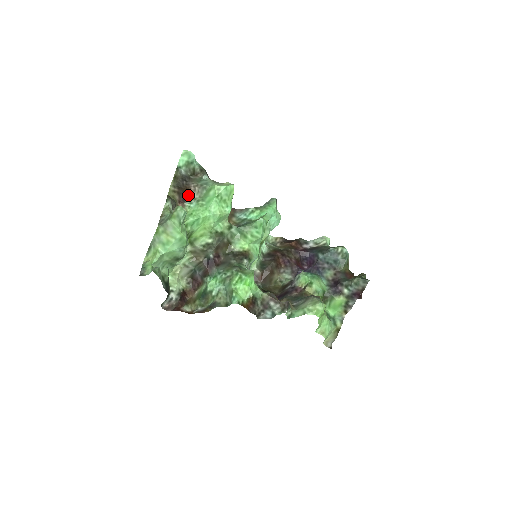
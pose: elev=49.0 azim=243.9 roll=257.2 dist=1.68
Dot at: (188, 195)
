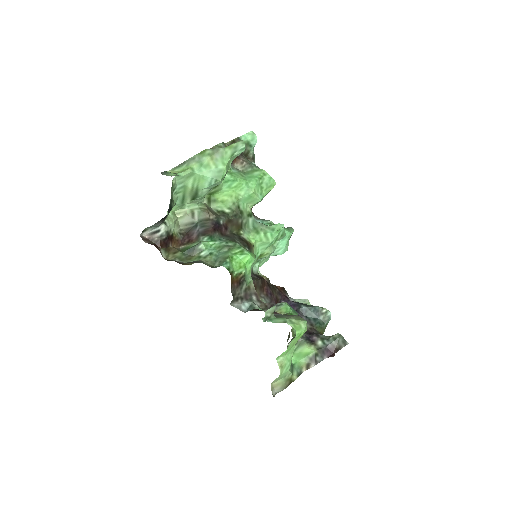
Dot at: (234, 162)
